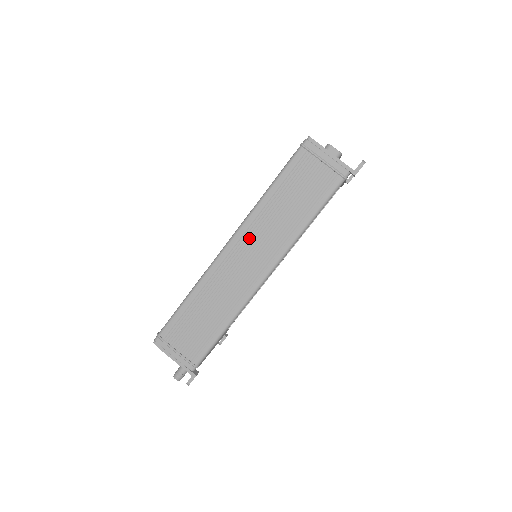
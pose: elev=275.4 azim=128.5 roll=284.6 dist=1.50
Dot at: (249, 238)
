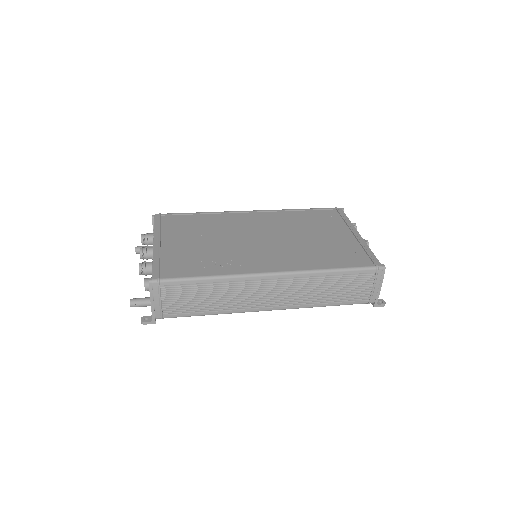
Dot at: (290, 284)
